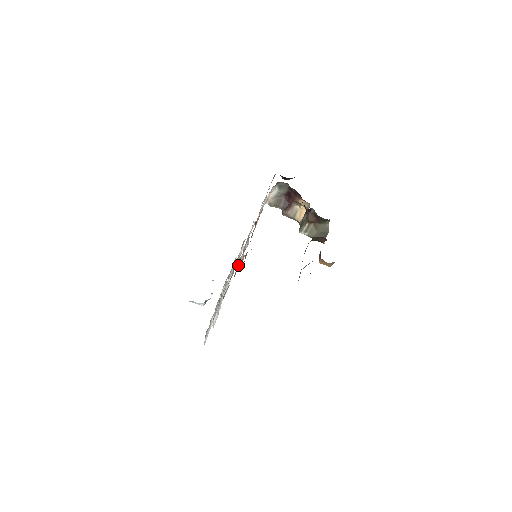
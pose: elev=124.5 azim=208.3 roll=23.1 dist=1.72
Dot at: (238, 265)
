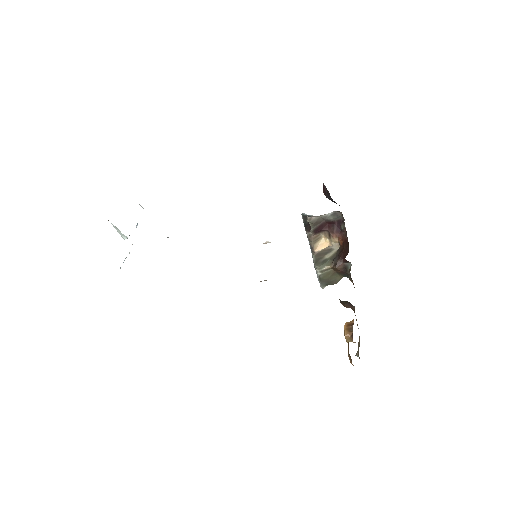
Dot at: occluded
